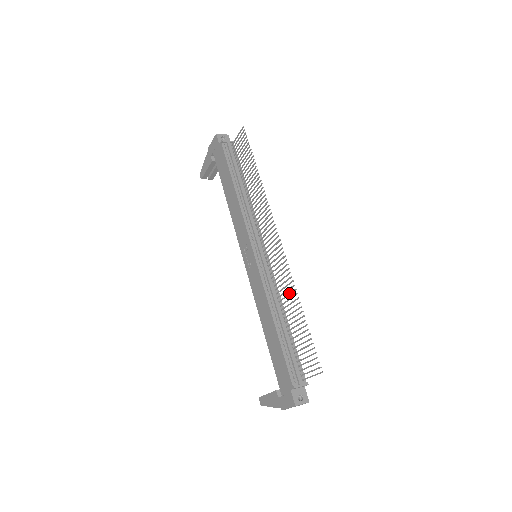
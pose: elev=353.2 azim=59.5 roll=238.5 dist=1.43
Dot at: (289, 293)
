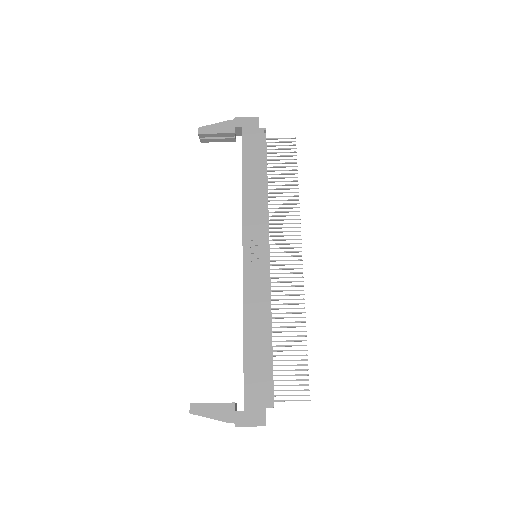
Dot at: (293, 312)
